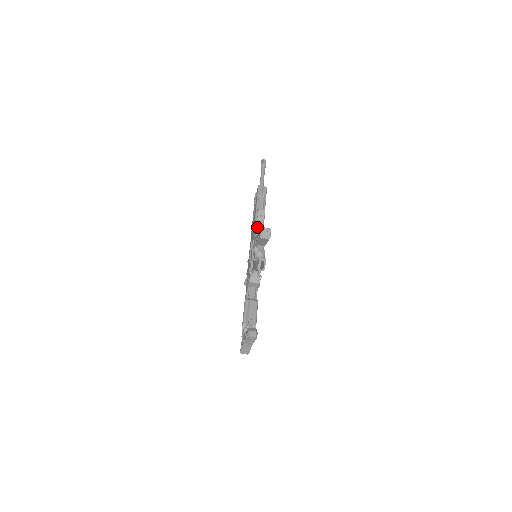
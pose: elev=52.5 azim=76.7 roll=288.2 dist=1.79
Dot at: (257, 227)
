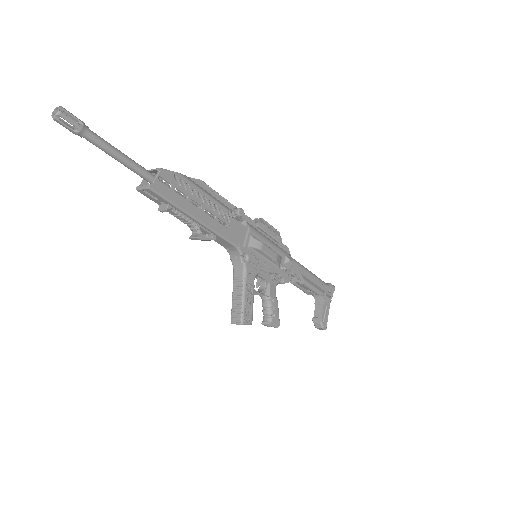
Dot at: (218, 242)
